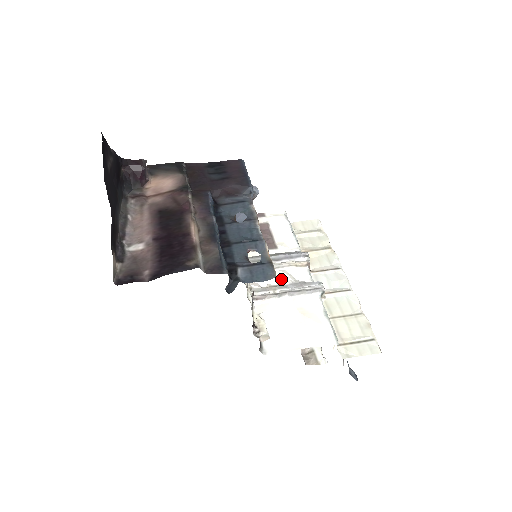
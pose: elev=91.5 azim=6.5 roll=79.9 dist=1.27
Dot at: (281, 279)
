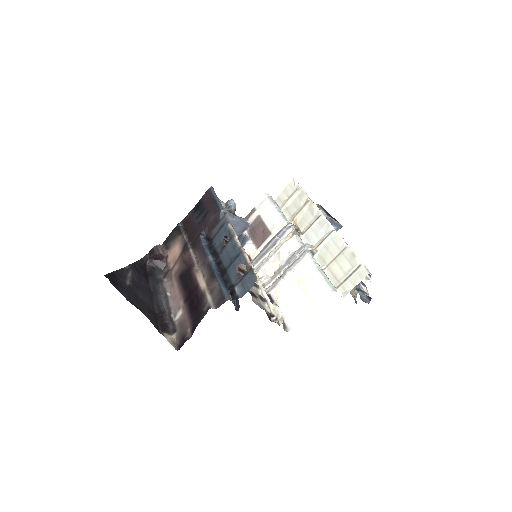
Dot at: (280, 261)
